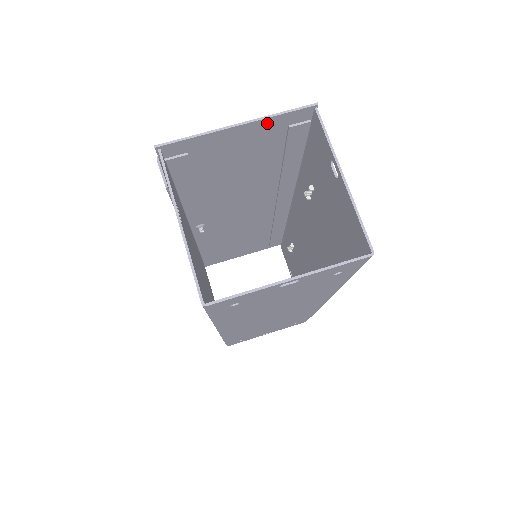
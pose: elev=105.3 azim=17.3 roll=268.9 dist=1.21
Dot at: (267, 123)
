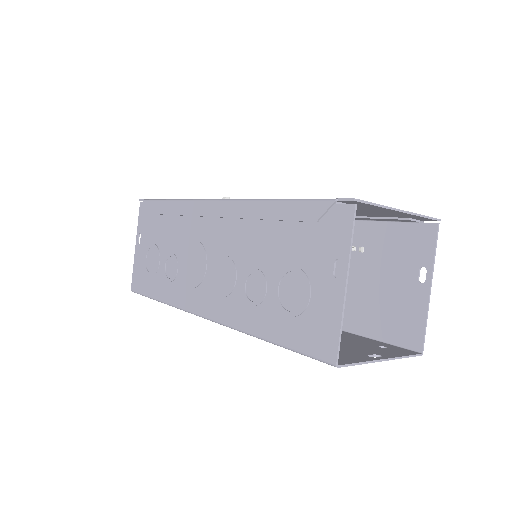
Dot at: (409, 215)
